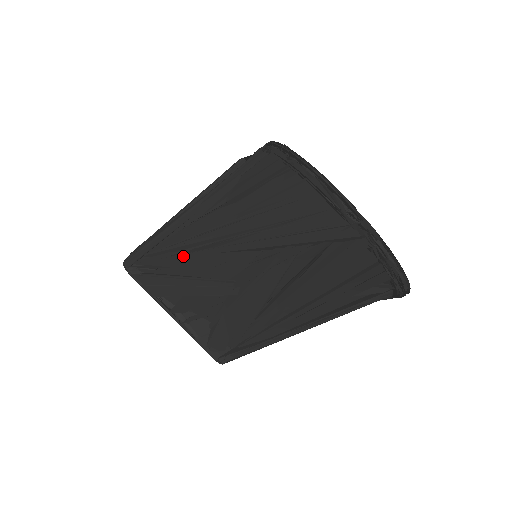
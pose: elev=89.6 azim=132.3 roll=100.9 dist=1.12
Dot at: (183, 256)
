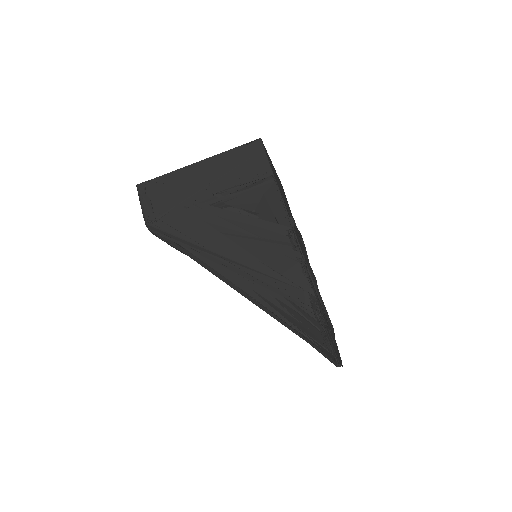
Dot at: occluded
